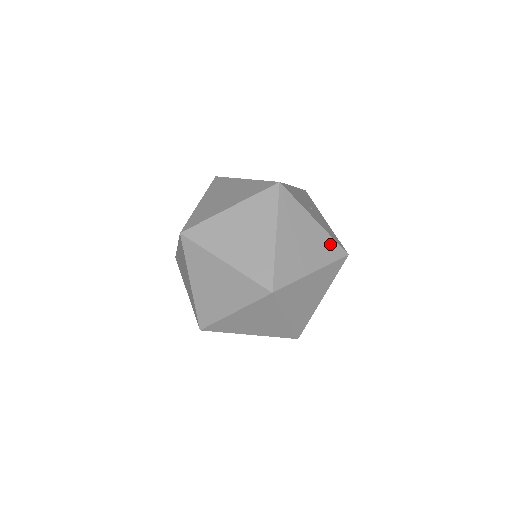
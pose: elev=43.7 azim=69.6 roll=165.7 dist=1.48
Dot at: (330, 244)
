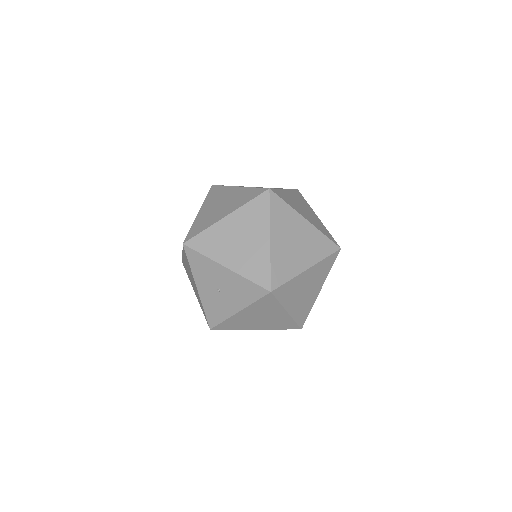
Dot at: occluded
